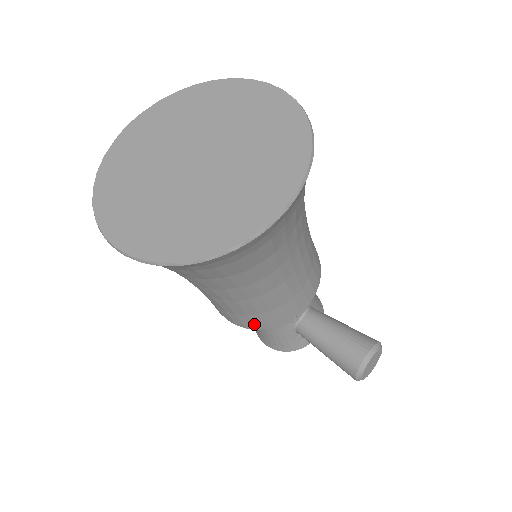
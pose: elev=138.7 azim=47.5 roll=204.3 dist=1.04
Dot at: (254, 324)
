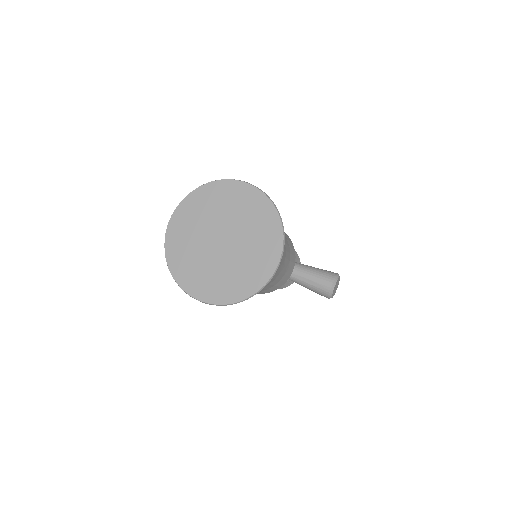
Dot at: (265, 292)
